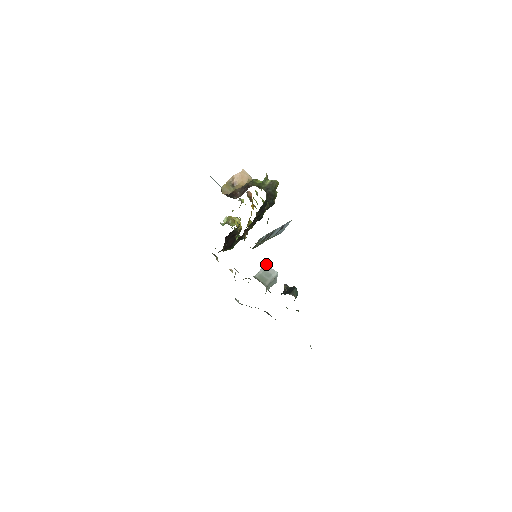
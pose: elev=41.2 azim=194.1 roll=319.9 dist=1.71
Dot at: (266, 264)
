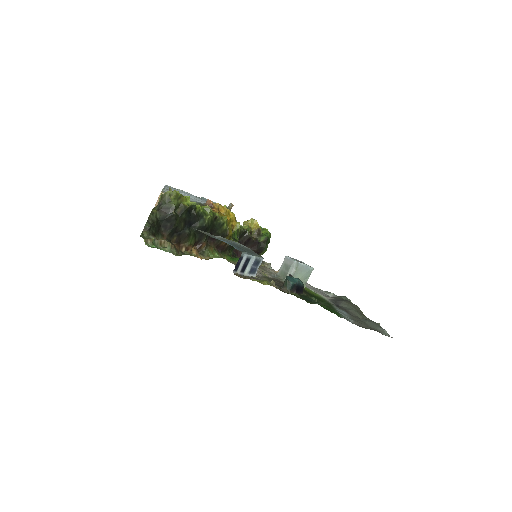
Dot at: (286, 256)
